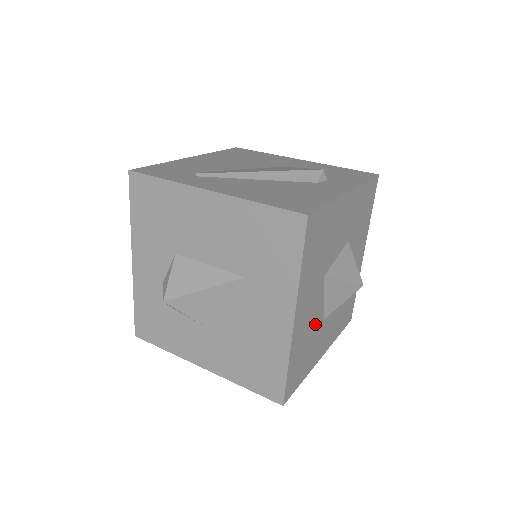
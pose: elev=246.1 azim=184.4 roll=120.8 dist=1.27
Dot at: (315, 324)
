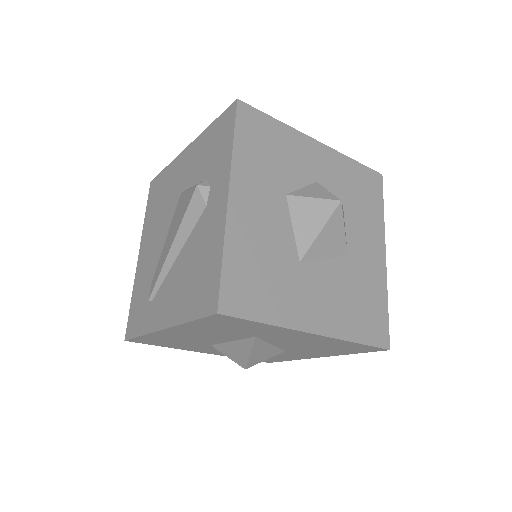
Dot at: (342, 279)
